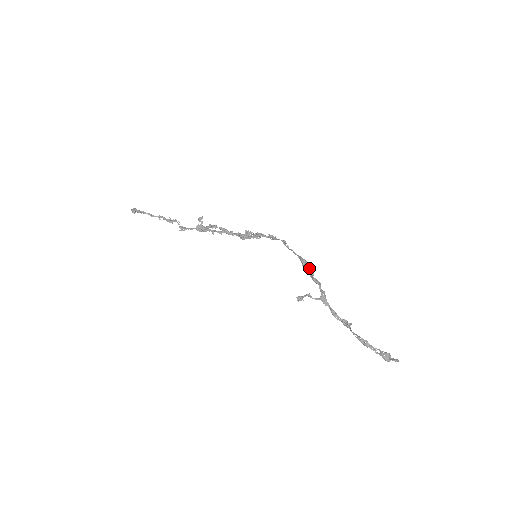
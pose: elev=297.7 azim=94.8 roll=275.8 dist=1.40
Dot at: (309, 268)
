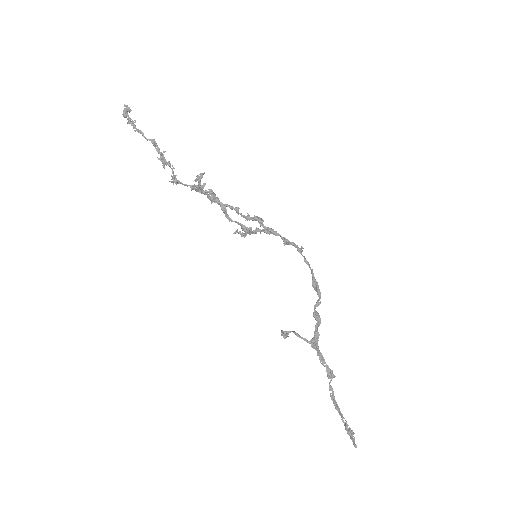
Dot at: (318, 295)
